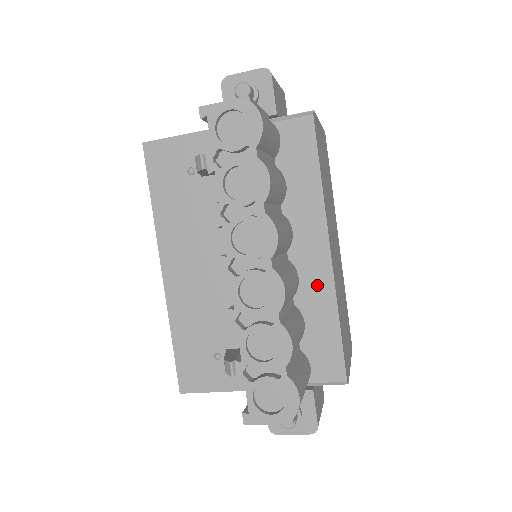
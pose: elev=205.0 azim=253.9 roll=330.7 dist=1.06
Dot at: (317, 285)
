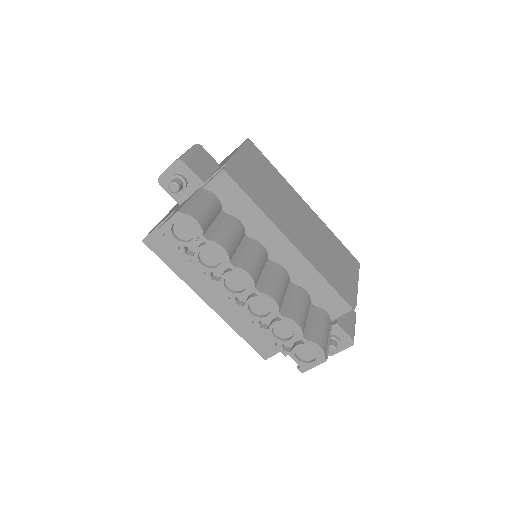
Dot at: (298, 267)
